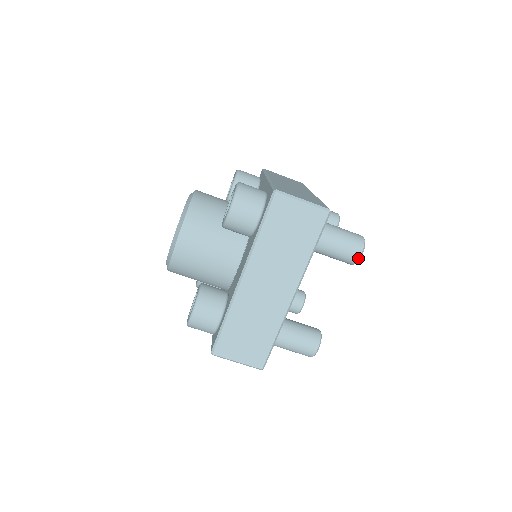
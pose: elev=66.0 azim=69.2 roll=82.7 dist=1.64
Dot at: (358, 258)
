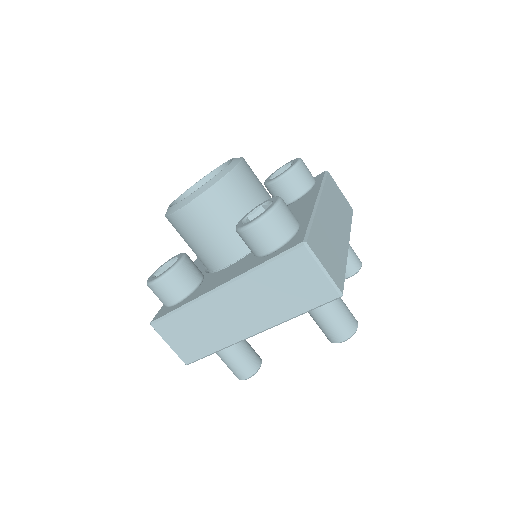
Dot at: (337, 342)
